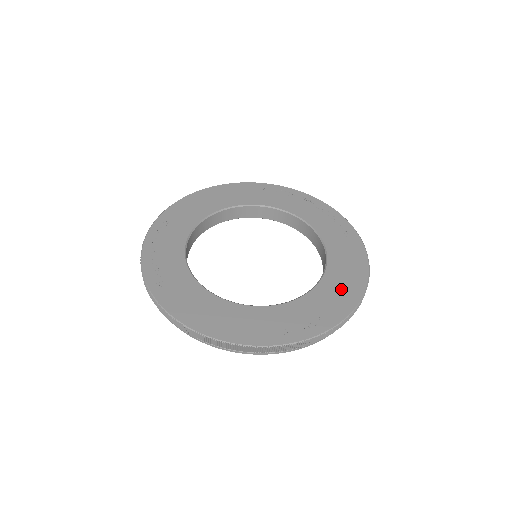
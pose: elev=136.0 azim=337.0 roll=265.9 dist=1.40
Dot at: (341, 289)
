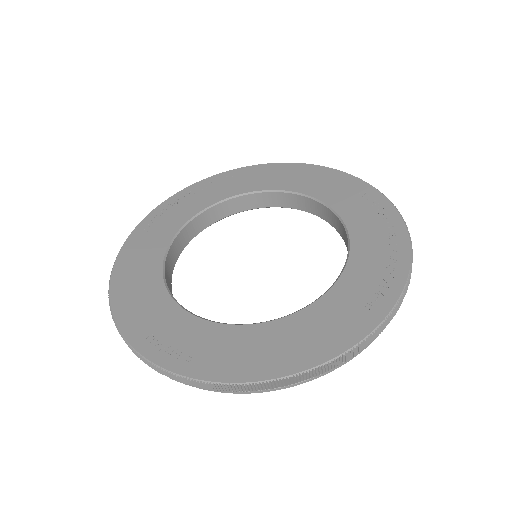
Dot at: (259, 351)
